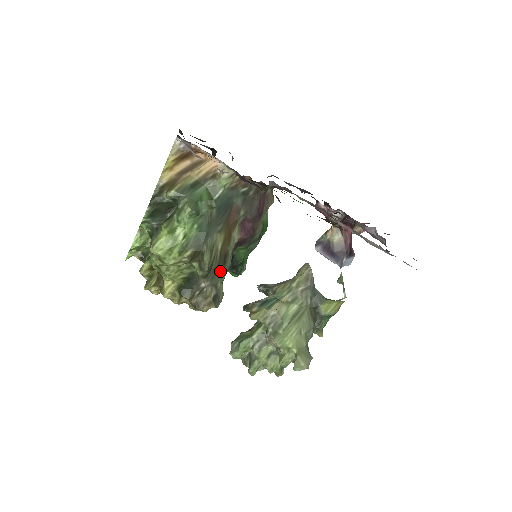
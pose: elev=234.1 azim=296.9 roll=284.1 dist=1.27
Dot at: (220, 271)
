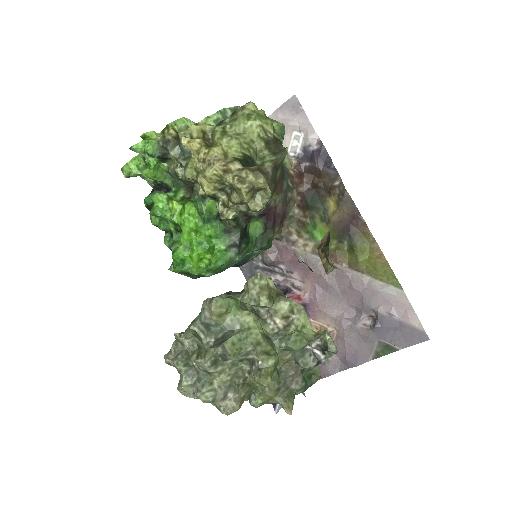
Dot at: (272, 187)
